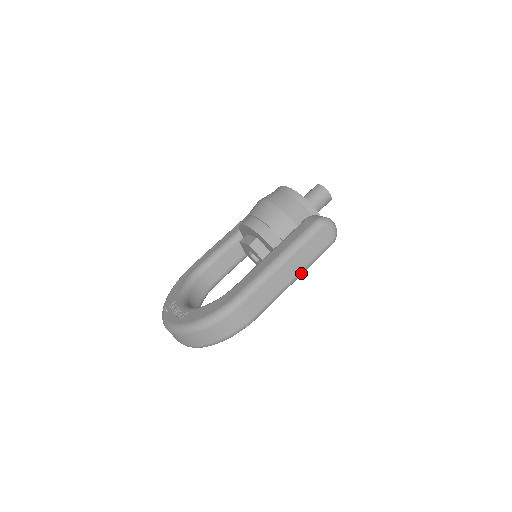
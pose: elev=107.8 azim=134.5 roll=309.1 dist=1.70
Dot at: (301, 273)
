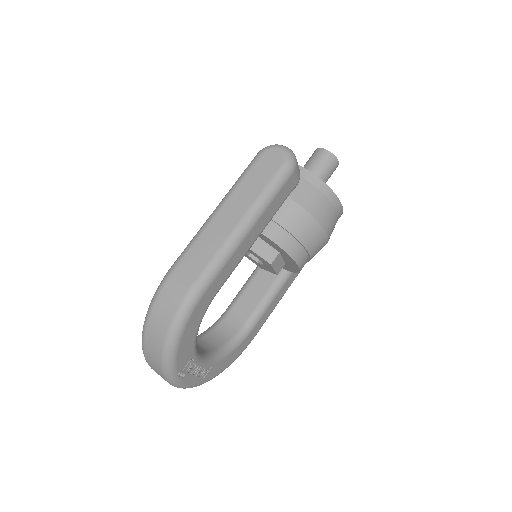
Dot at: (250, 215)
